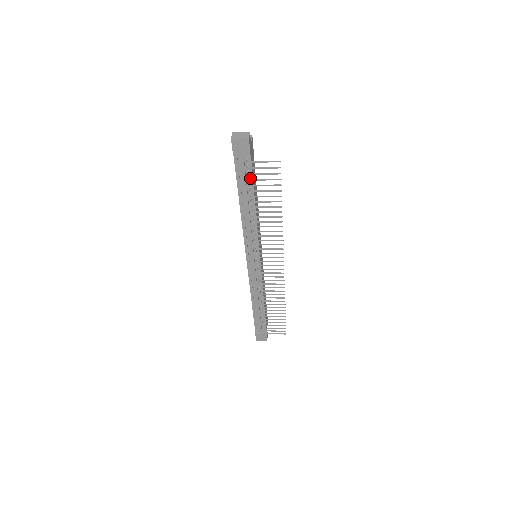
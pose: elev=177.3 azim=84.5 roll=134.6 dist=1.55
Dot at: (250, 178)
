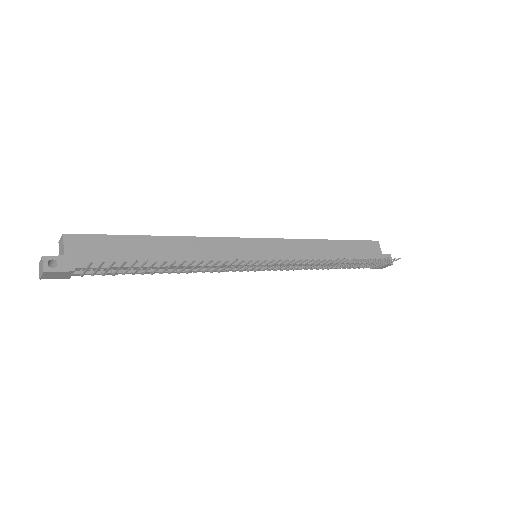
Dot at: (115, 268)
